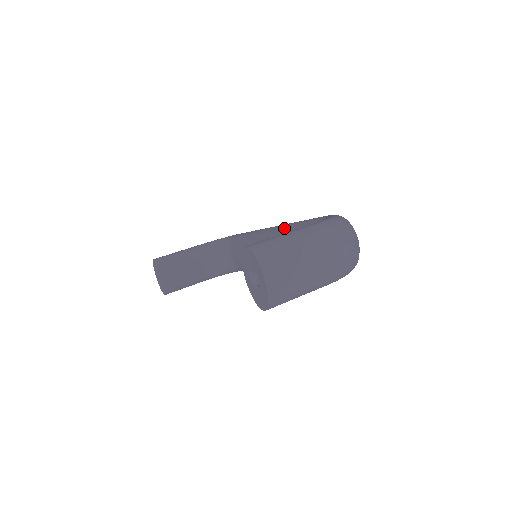
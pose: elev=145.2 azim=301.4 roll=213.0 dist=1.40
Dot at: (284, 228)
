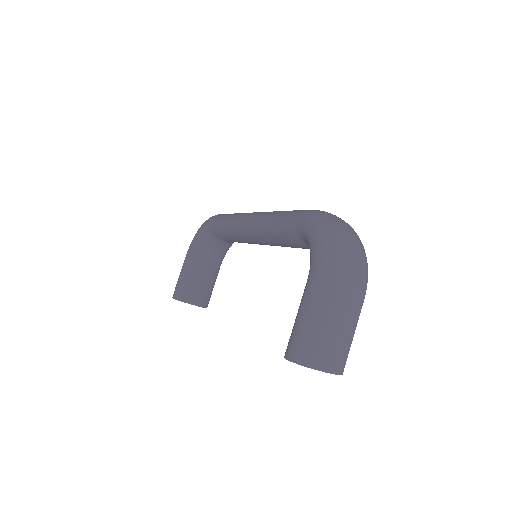
Dot at: (261, 230)
